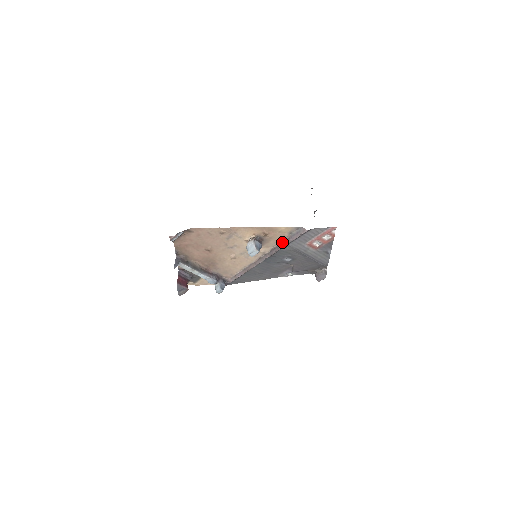
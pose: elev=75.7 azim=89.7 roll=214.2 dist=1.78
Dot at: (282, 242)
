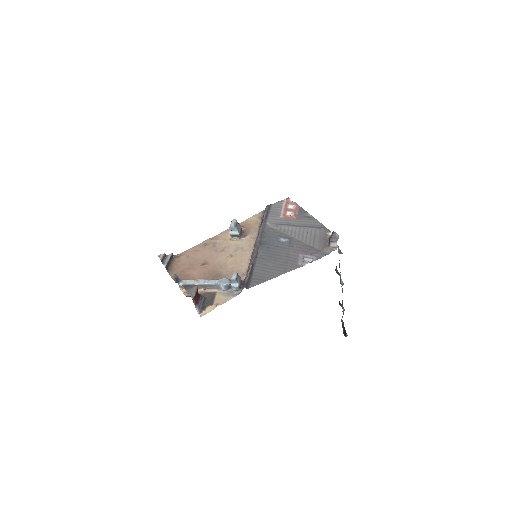
Dot at: (260, 225)
